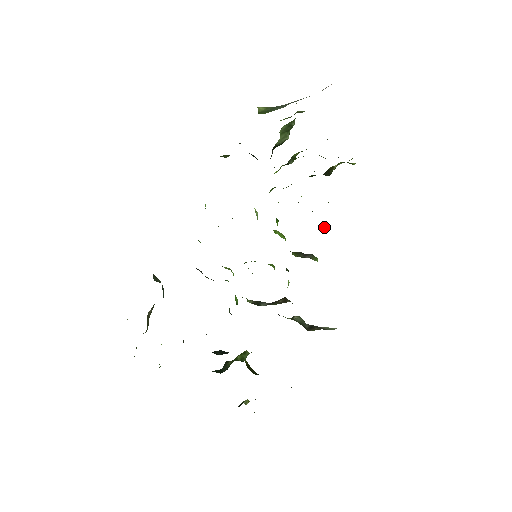
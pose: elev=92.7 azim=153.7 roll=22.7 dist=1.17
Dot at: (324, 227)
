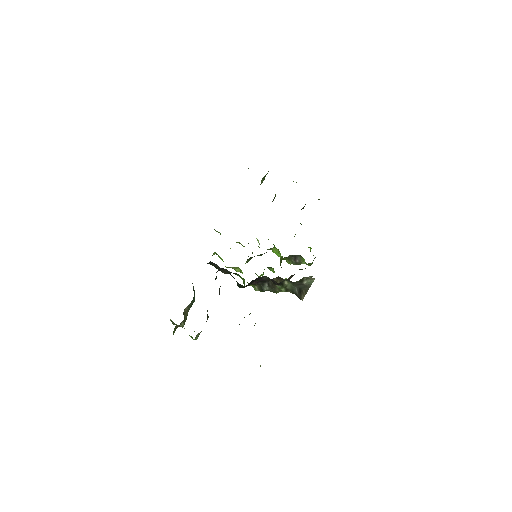
Dot at: (311, 248)
